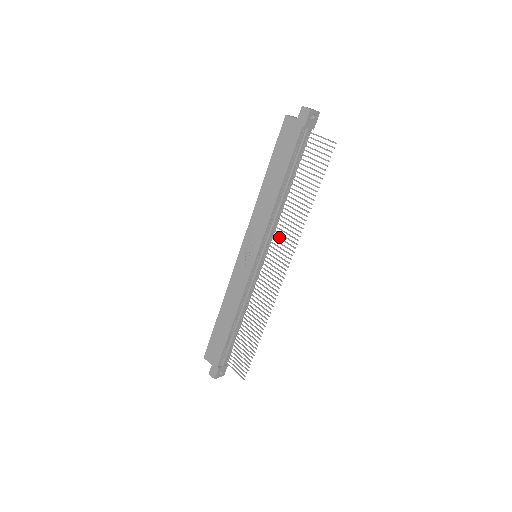
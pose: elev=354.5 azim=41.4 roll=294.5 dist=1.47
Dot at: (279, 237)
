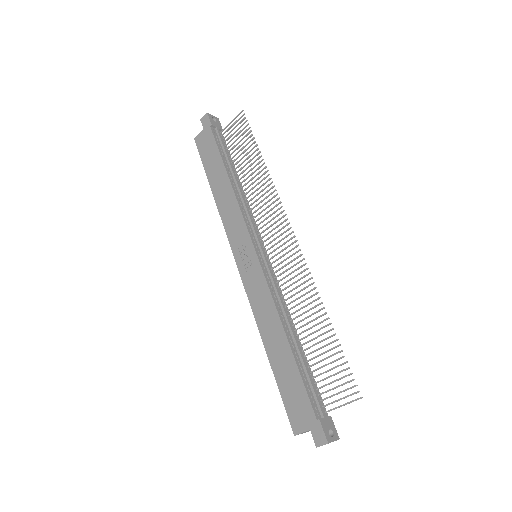
Dot at: (261, 217)
